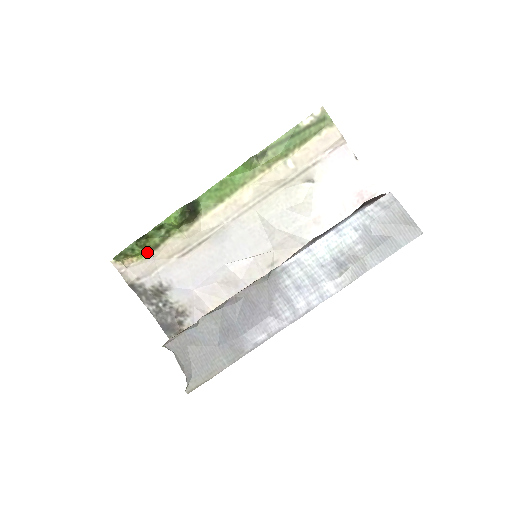
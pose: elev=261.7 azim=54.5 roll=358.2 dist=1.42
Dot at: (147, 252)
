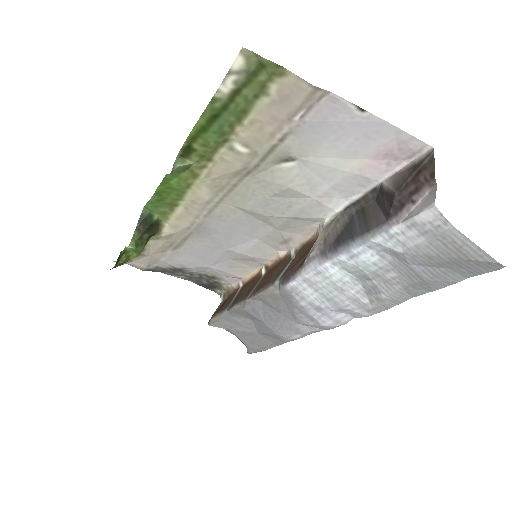
Dot at: (137, 256)
